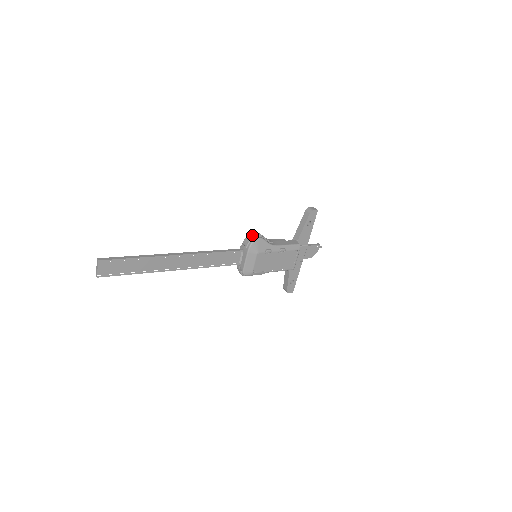
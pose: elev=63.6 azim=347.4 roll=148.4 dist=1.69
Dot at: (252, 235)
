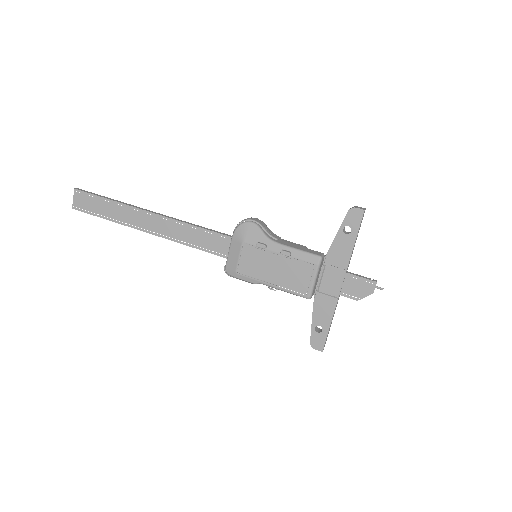
Dot at: (247, 218)
